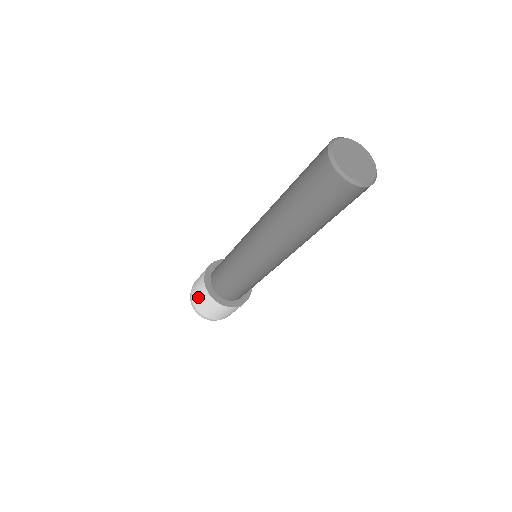
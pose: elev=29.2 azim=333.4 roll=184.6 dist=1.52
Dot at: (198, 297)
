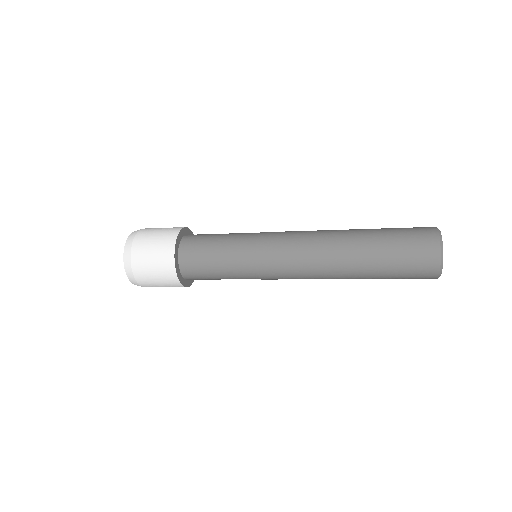
Dot at: (151, 271)
